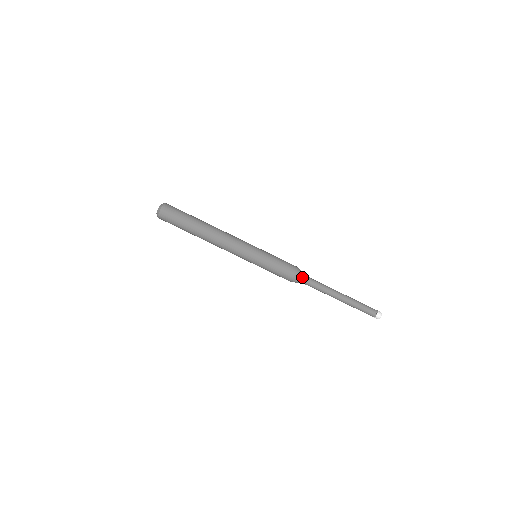
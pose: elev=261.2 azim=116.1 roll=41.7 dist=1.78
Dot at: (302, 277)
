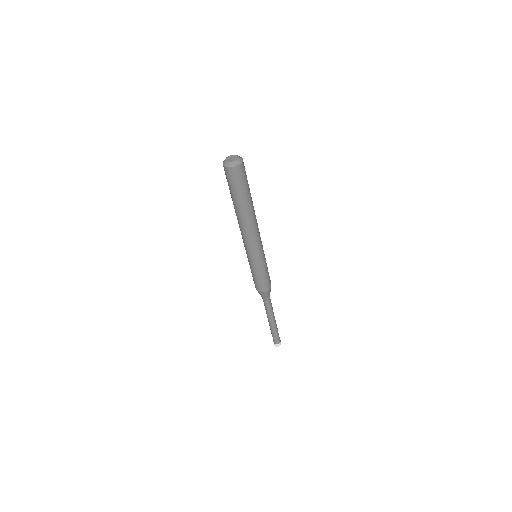
Dot at: occluded
